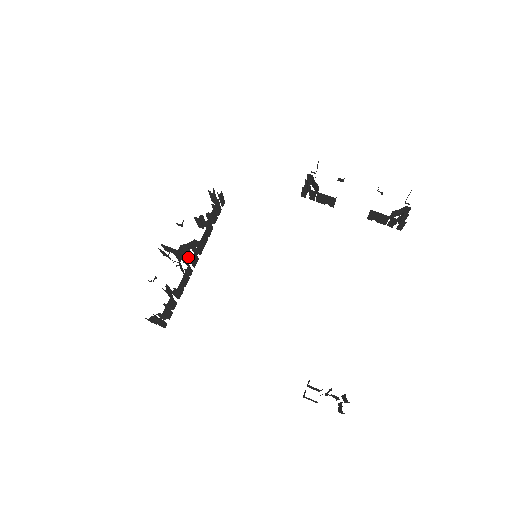
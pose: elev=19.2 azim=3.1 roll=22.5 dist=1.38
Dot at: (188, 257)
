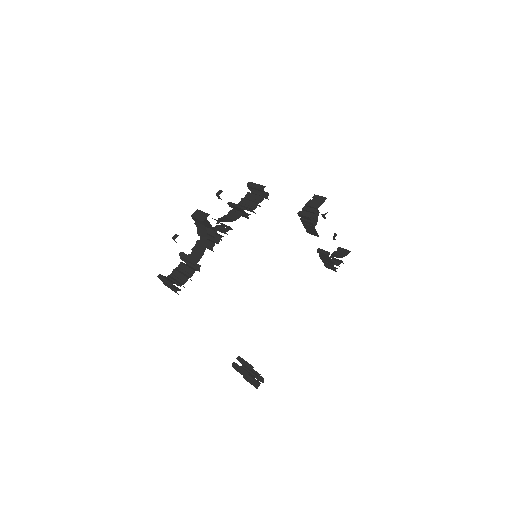
Dot at: occluded
